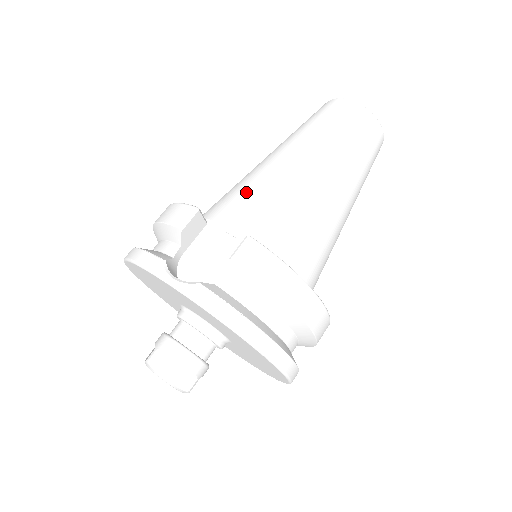
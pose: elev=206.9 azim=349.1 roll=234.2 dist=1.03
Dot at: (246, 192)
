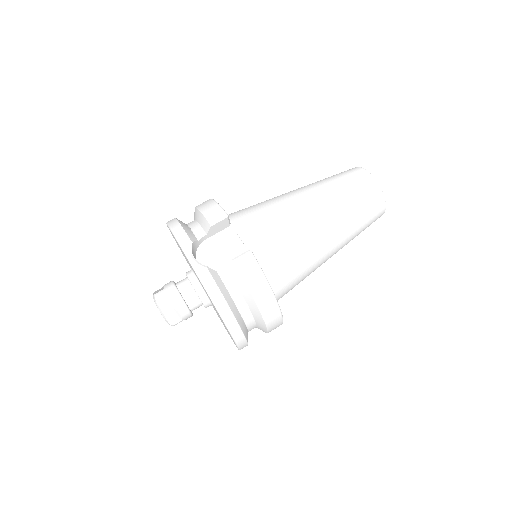
Dot at: (266, 214)
